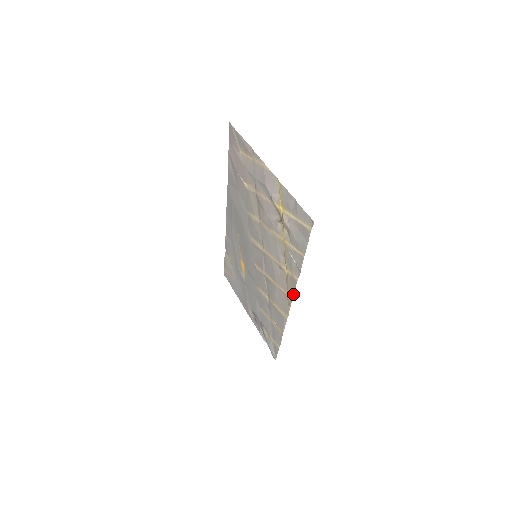
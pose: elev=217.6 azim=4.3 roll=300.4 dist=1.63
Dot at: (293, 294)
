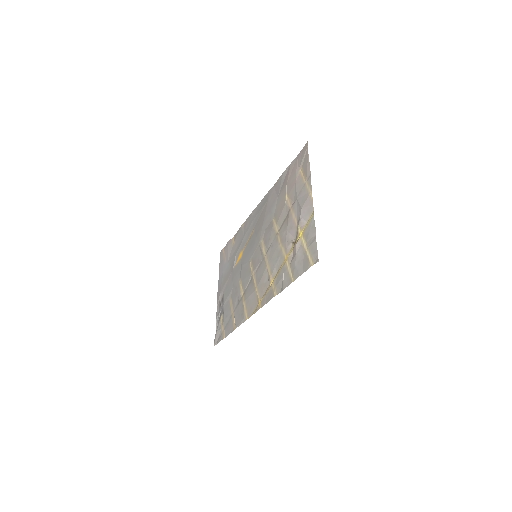
Dot at: (264, 304)
